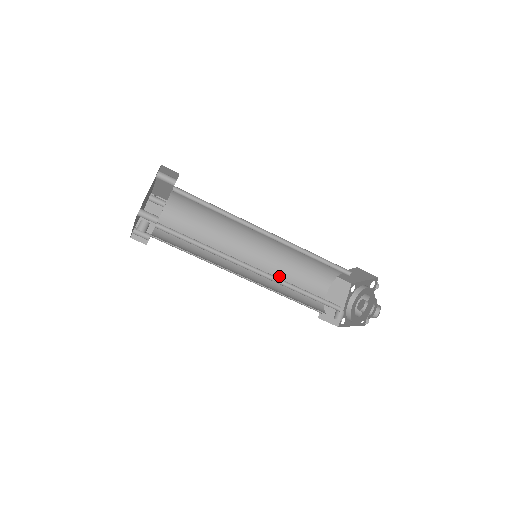
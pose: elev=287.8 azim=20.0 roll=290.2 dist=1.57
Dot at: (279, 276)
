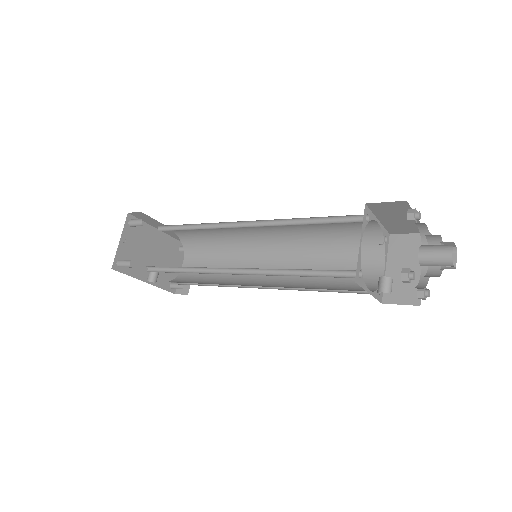
Dot at: occluded
